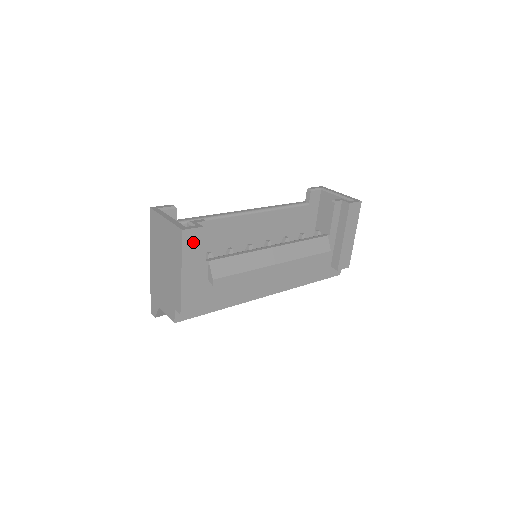
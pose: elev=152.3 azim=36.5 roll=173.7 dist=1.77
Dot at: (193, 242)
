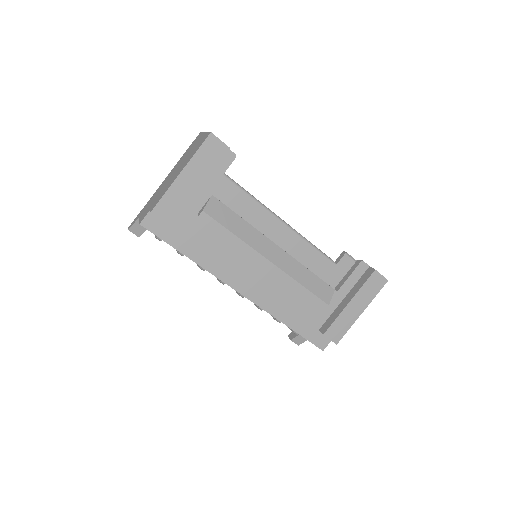
Dot at: (212, 153)
